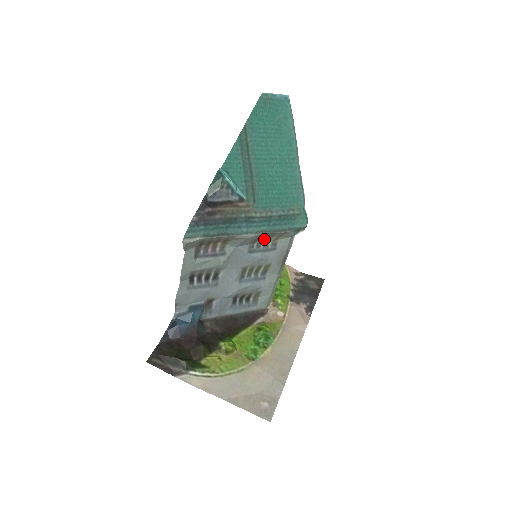
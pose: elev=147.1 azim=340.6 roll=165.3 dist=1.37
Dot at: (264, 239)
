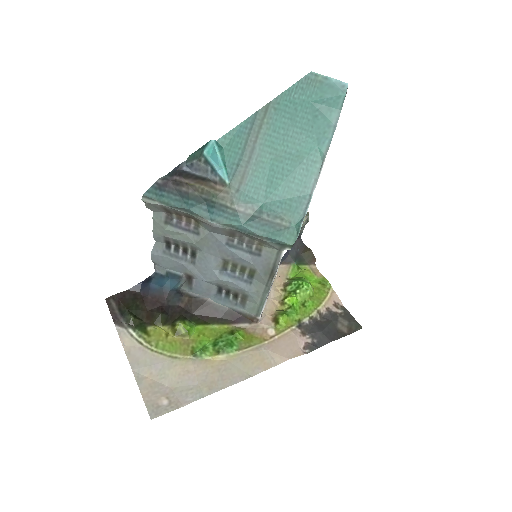
Dot at: (245, 238)
